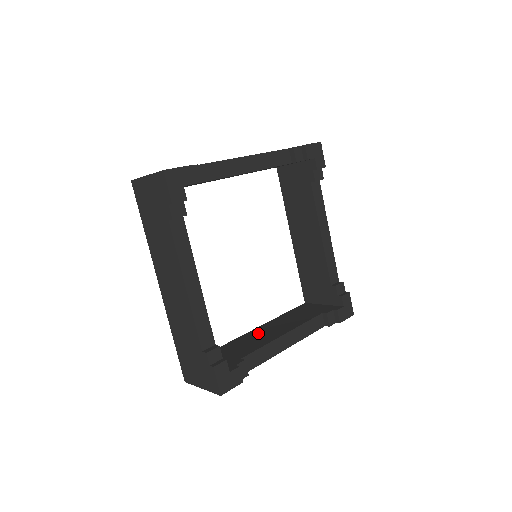
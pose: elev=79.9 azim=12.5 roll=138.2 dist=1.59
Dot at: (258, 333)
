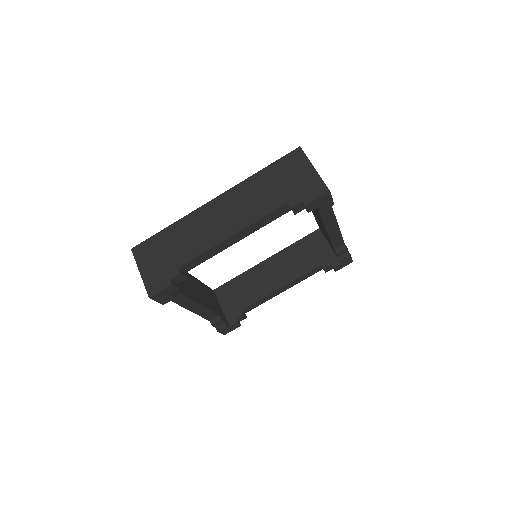
Dot at: (264, 272)
